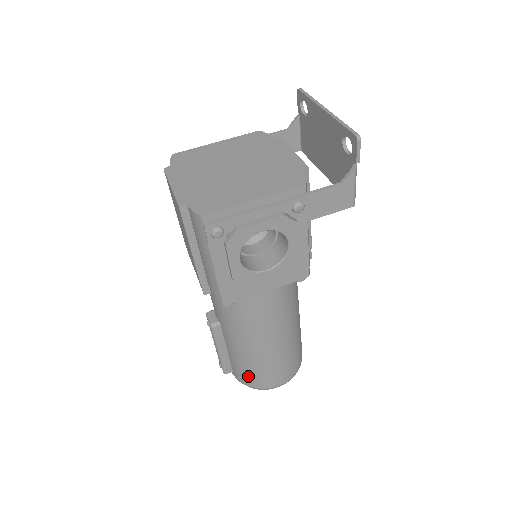
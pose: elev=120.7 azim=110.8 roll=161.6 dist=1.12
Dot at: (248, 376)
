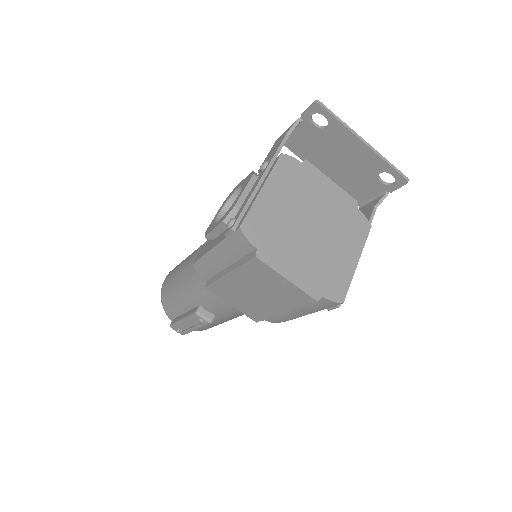
Dot at: occluded
